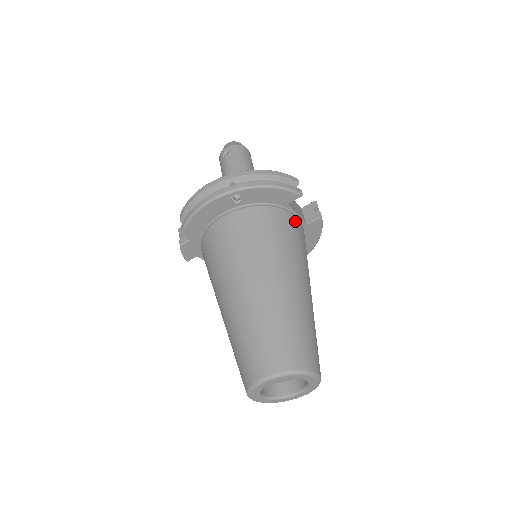
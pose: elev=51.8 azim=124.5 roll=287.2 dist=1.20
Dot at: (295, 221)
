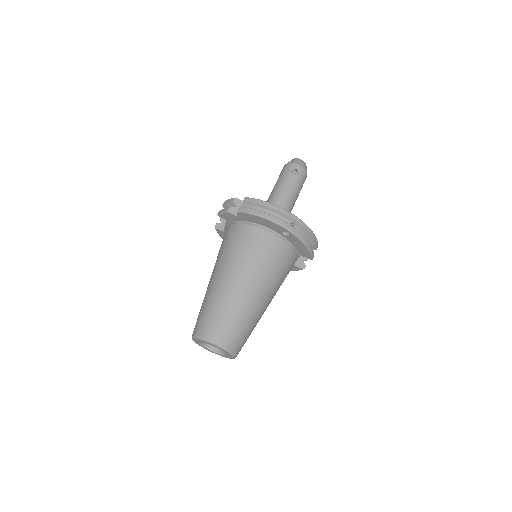
Dot at: occluded
